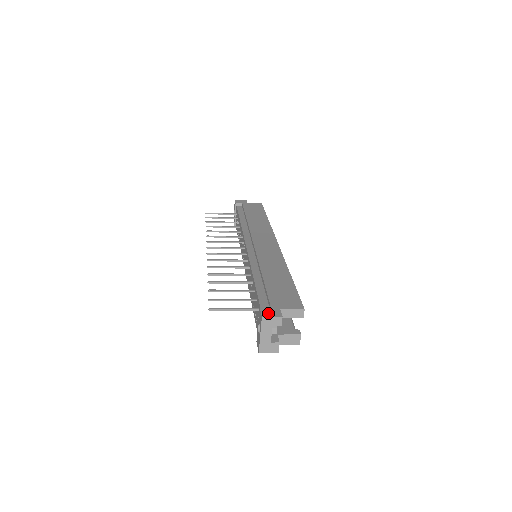
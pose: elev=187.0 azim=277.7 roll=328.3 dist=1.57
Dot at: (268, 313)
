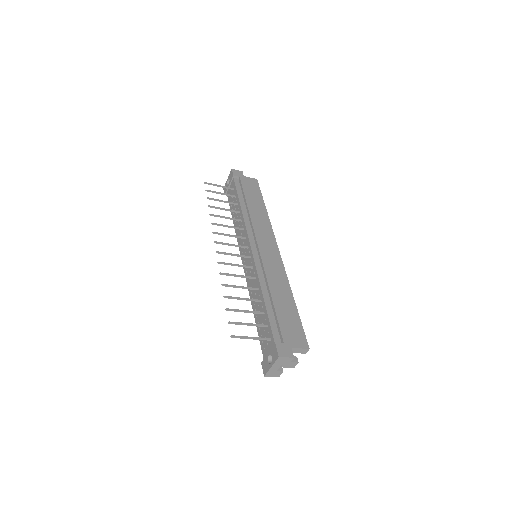
Dot at: (283, 353)
